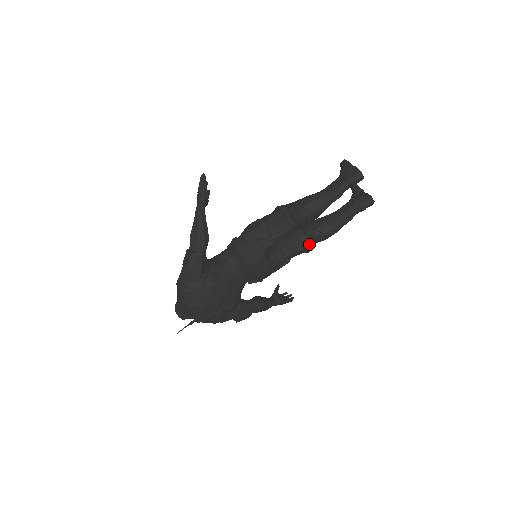
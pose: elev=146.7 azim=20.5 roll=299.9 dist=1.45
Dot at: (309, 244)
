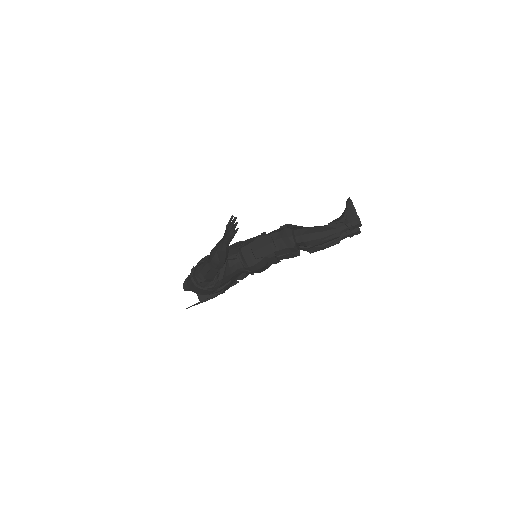
Dot at: occluded
